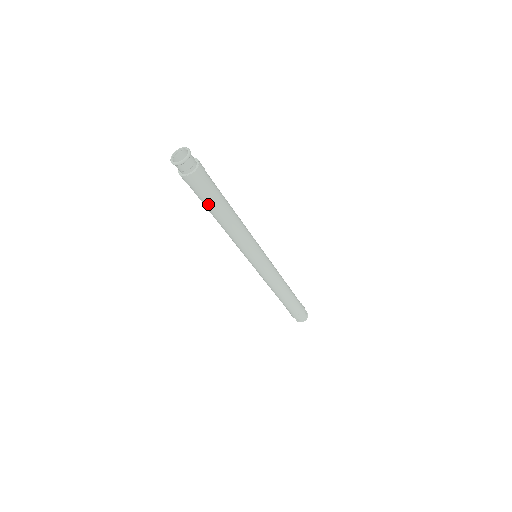
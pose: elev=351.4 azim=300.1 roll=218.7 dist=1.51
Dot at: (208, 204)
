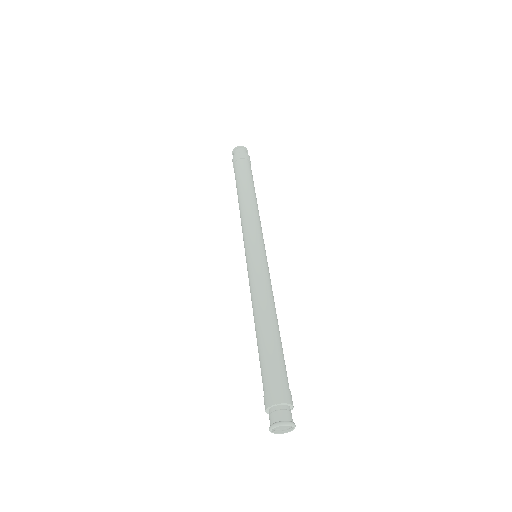
Dot at: (237, 179)
